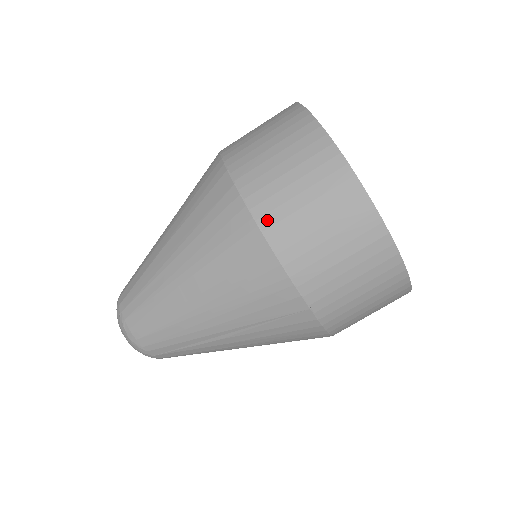
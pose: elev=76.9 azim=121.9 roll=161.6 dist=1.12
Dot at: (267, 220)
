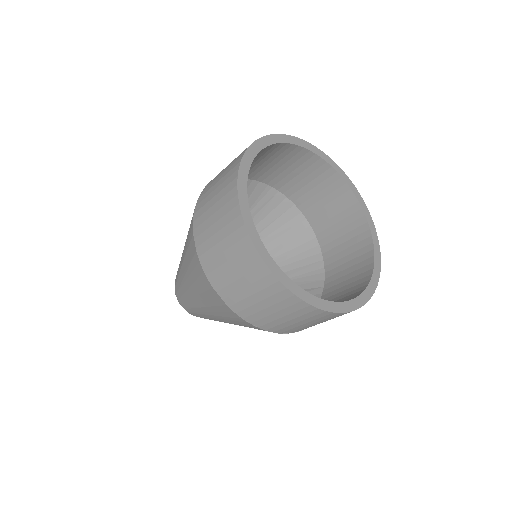
Dot at: (217, 285)
